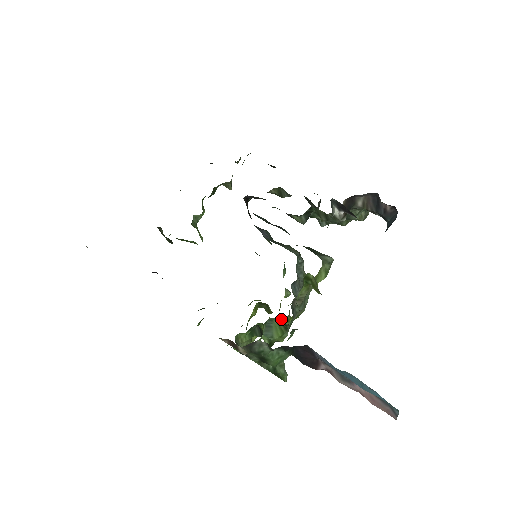
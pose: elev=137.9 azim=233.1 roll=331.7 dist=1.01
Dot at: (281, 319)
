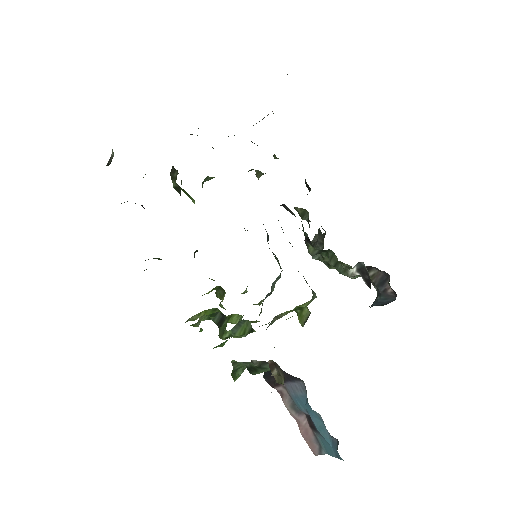
Dot at: (237, 315)
